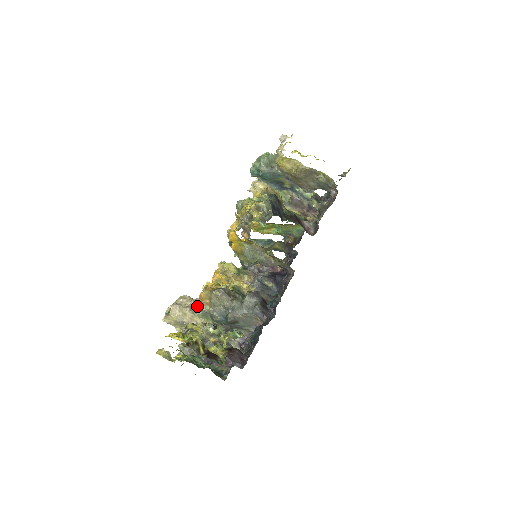
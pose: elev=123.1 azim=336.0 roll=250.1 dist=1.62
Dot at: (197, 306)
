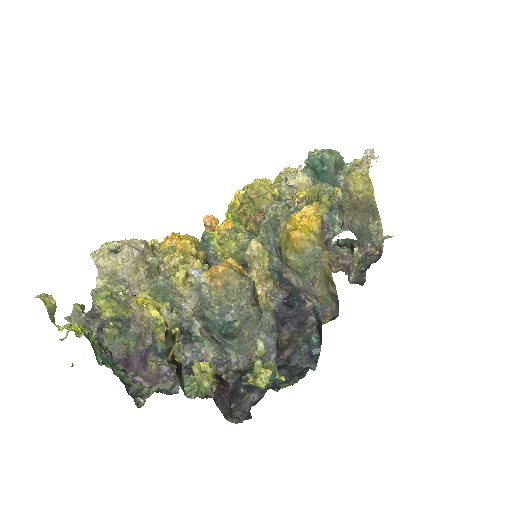
Dot at: (158, 270)
